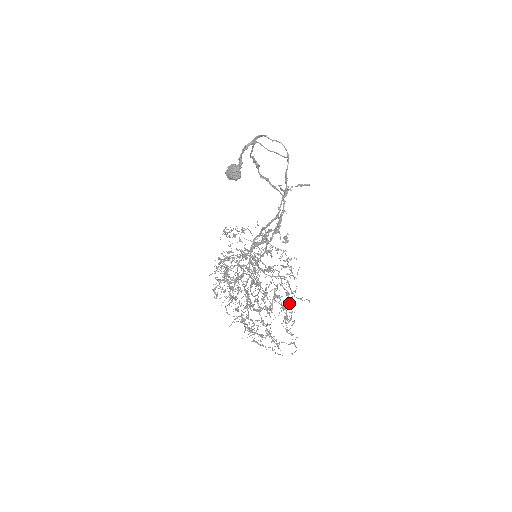
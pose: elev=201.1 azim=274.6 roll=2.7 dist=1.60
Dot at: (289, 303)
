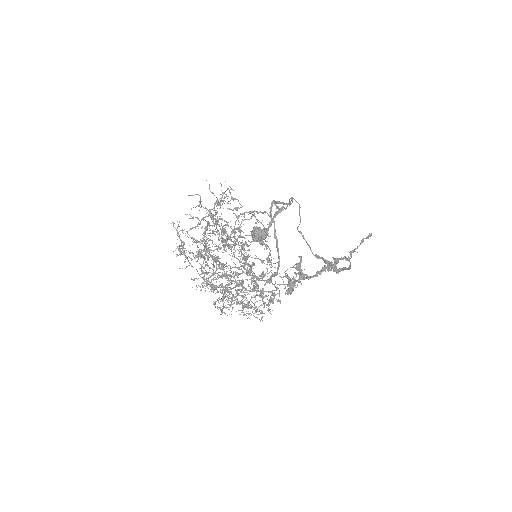
Dot at: occluded
